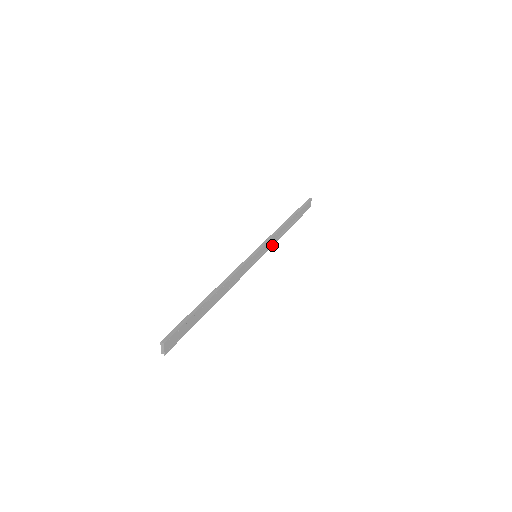
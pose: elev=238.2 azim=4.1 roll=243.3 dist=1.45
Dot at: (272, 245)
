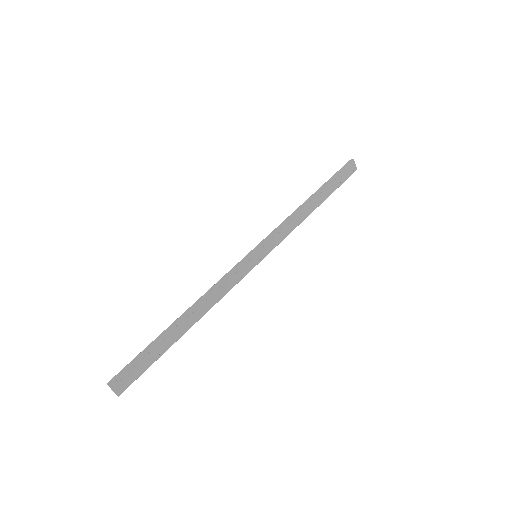
Dot at: (286, 236)
